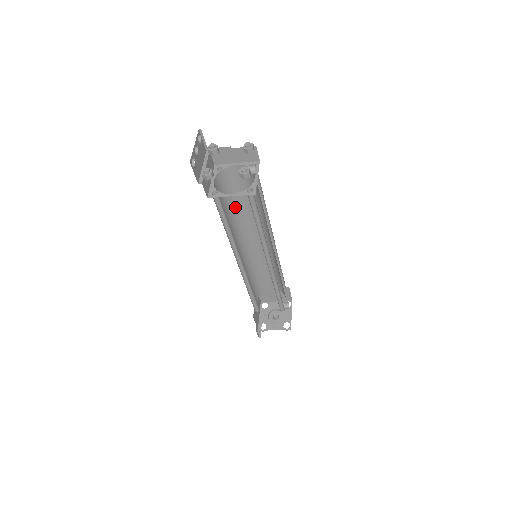
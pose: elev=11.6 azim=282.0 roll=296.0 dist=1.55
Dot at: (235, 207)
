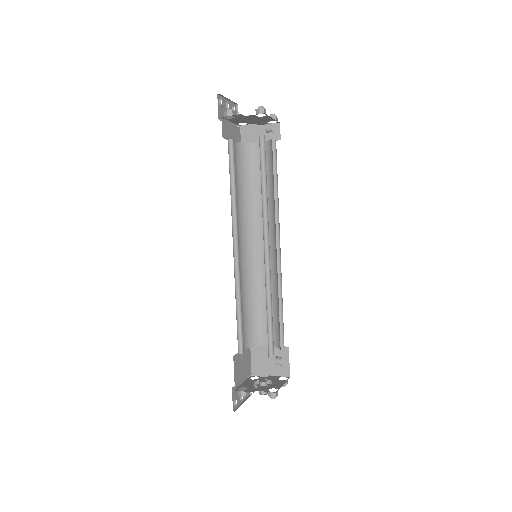
Dot at: (249, 193)
